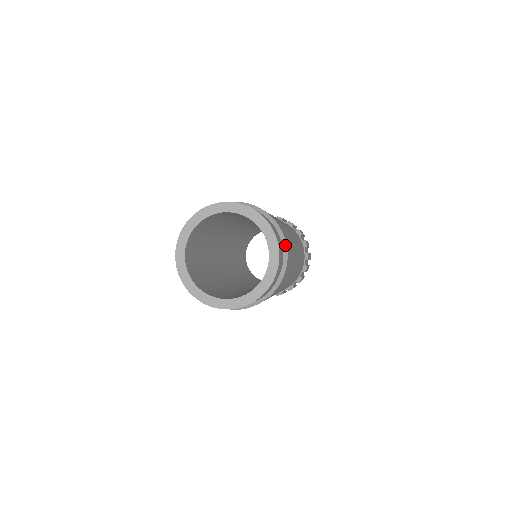
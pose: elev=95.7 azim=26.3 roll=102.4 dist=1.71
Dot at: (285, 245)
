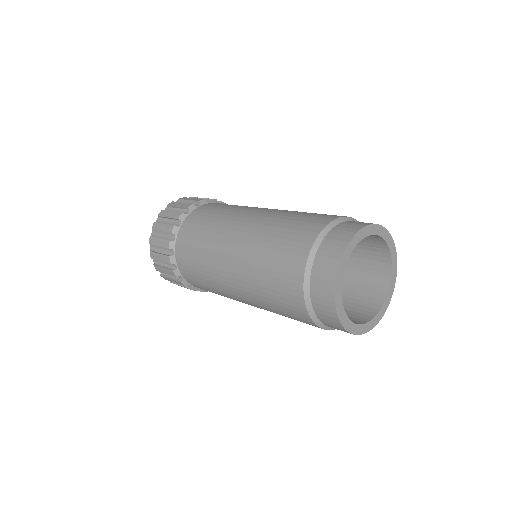
Dot at: occluded
